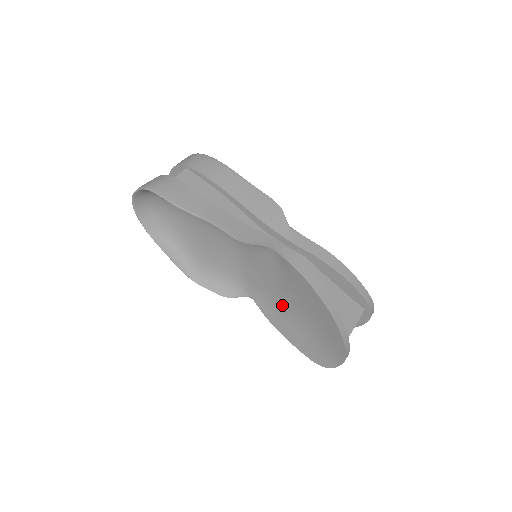
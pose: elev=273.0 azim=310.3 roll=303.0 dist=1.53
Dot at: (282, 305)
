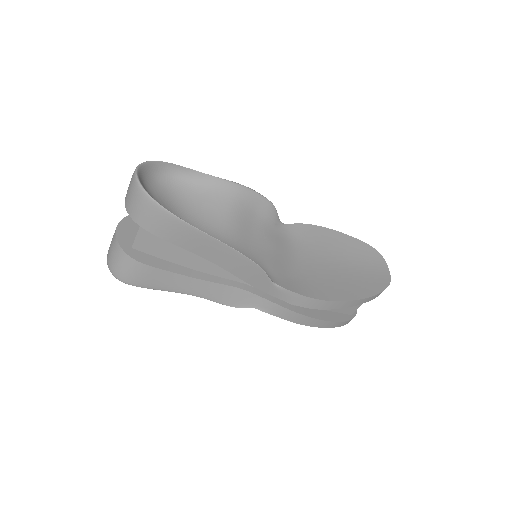
Dot at: occluded
